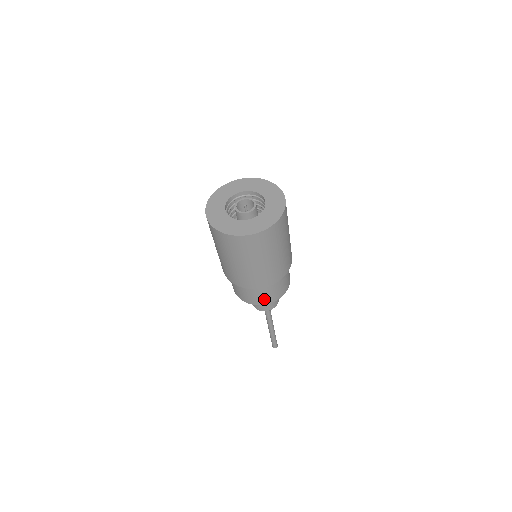
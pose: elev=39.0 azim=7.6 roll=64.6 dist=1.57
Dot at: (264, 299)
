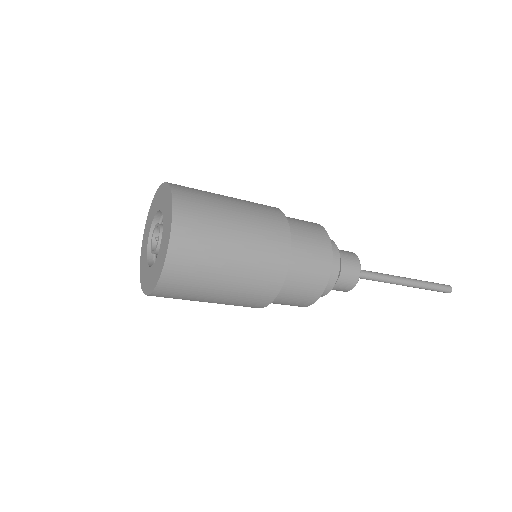
Dot at: (292, 305)
